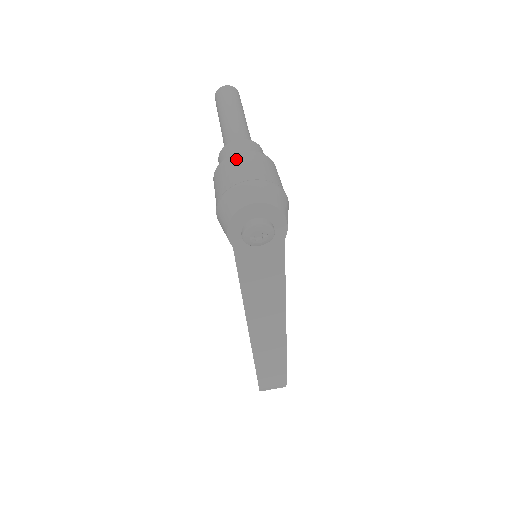
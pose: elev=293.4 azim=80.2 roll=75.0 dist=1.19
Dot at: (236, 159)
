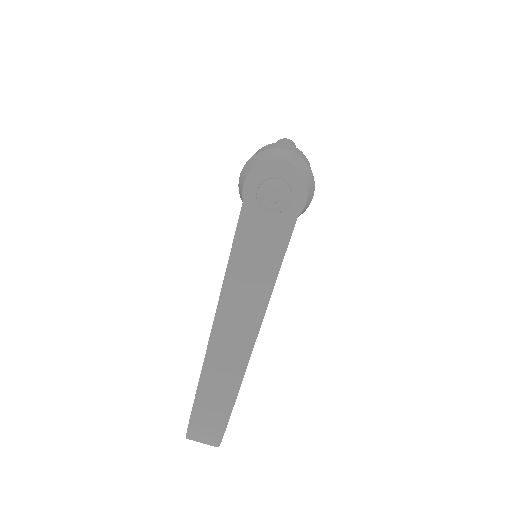
Dot at: (280, 143)
